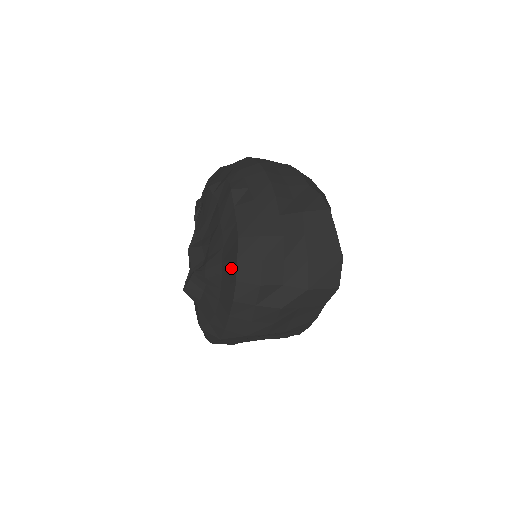
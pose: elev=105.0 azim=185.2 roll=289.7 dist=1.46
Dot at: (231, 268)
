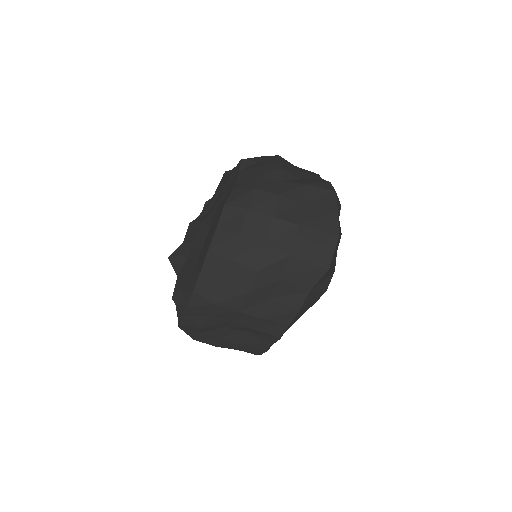
Dot at: (217, 219)
